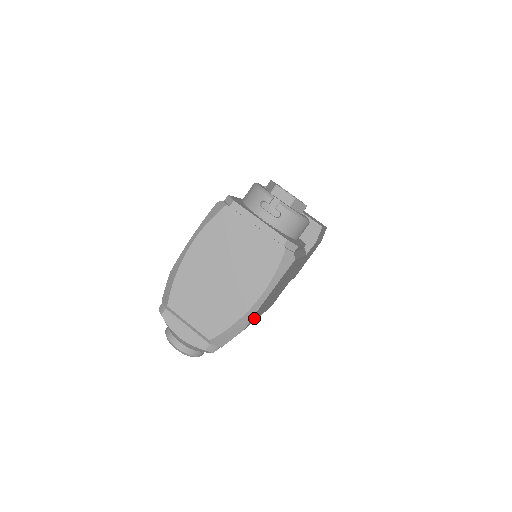
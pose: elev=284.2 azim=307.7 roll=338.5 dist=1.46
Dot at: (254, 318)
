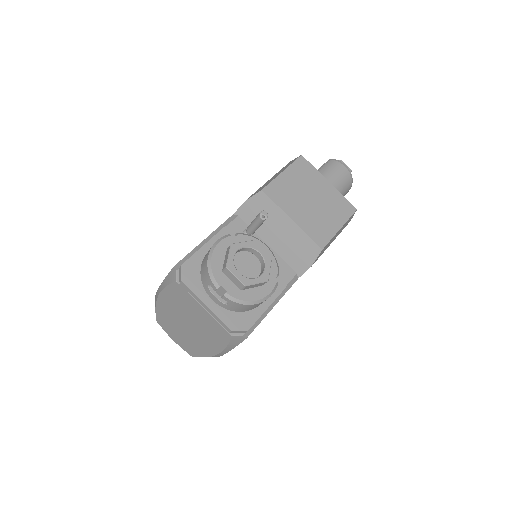
Dot at: occluded
